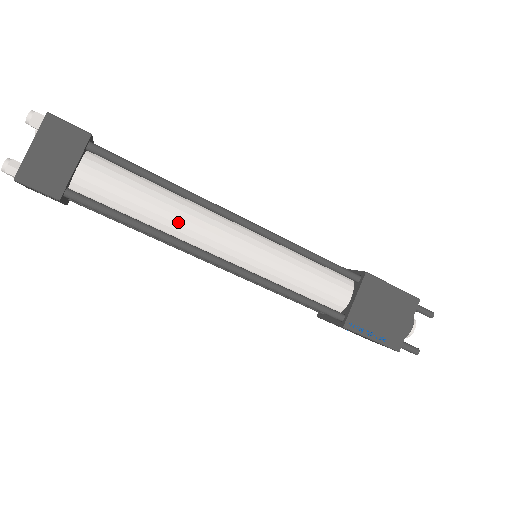
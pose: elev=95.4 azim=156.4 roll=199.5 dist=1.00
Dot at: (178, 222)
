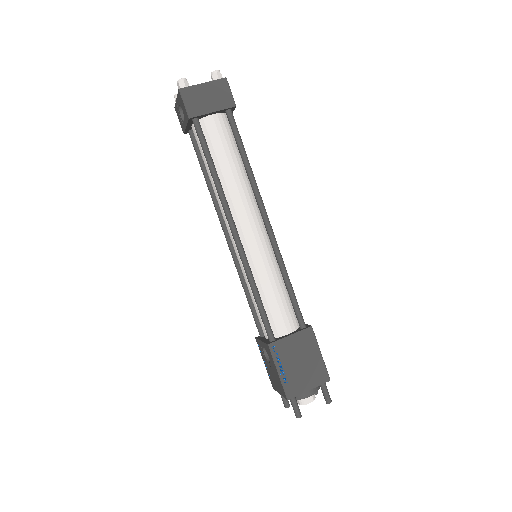
Dot at: (234, 189)
